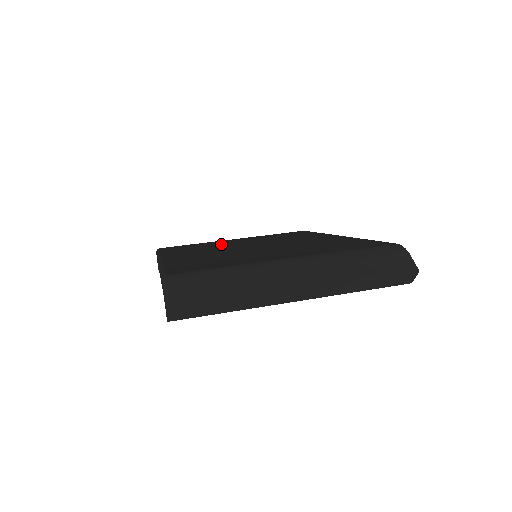
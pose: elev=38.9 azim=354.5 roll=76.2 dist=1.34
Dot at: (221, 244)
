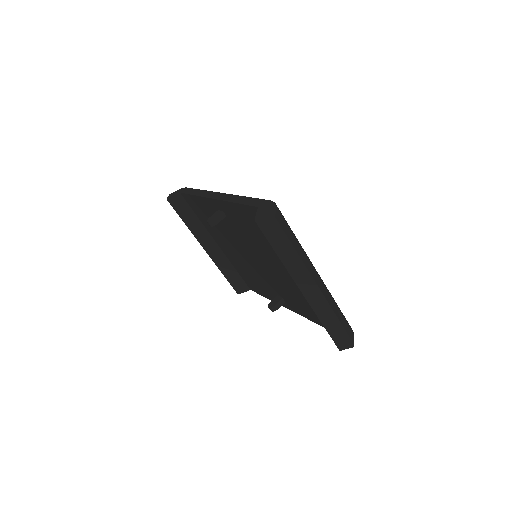
Dot at: occluded
